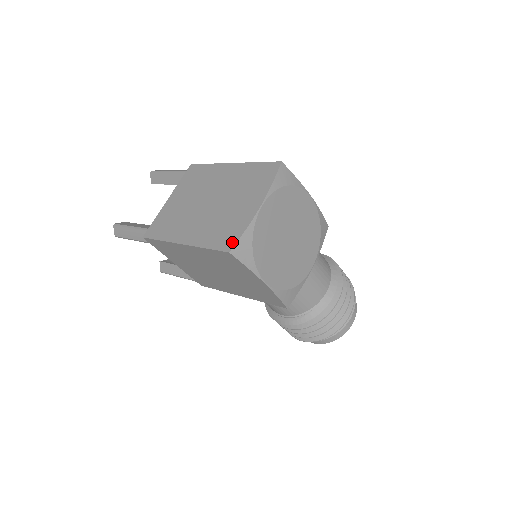
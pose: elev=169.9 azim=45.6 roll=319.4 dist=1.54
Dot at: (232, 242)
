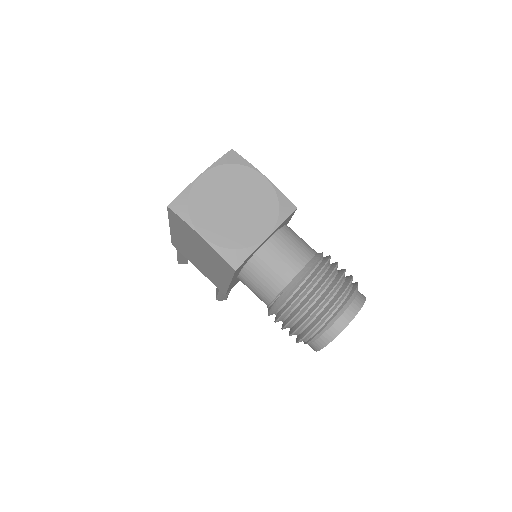
Dot at: (174, 201)
